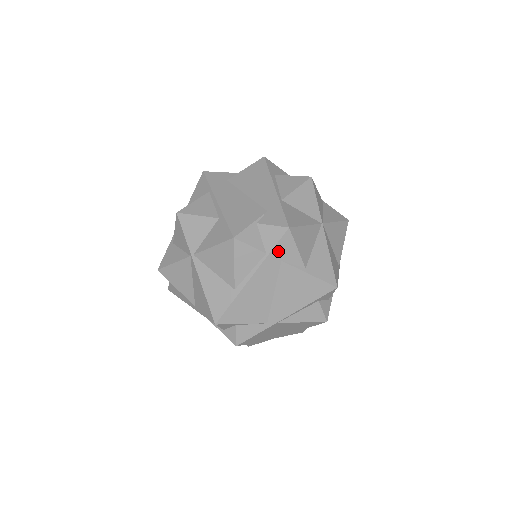
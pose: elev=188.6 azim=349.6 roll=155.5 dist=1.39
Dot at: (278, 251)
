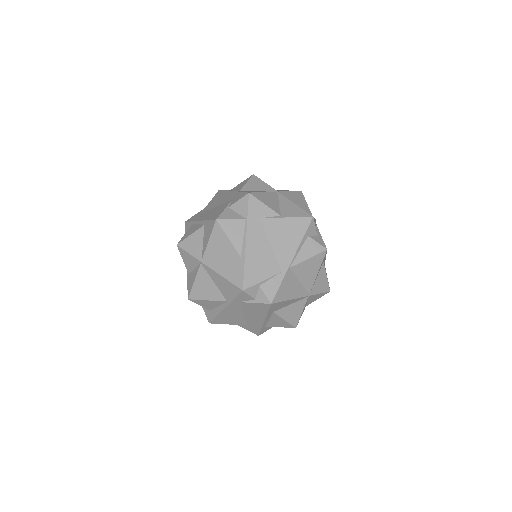
Dot at: (252, 213)
